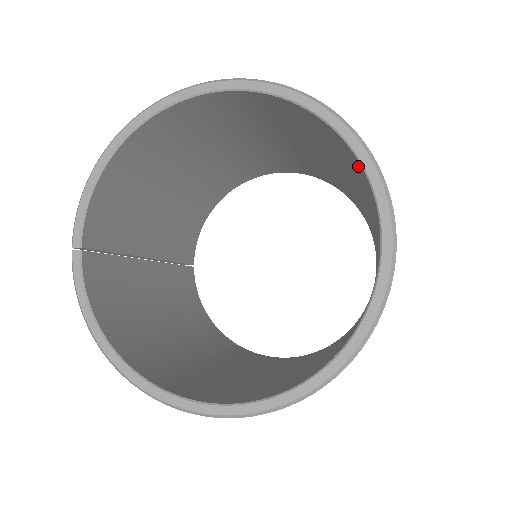
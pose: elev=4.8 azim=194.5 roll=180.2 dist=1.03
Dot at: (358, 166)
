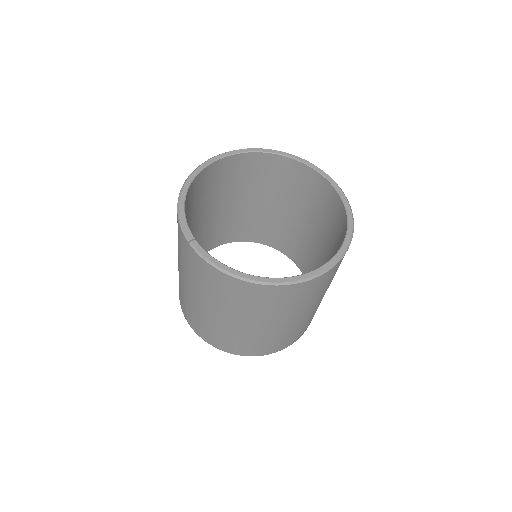
Dot at: (299, 170)
